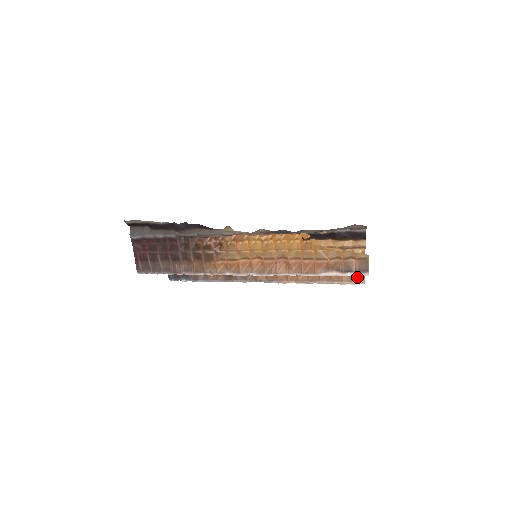
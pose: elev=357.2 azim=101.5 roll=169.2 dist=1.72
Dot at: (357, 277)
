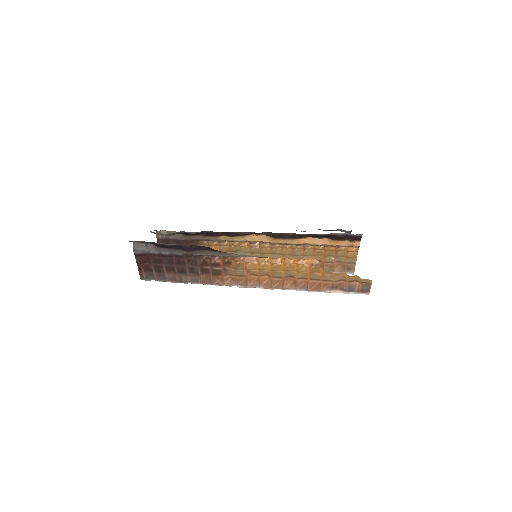
Dot at: (348, 269)
